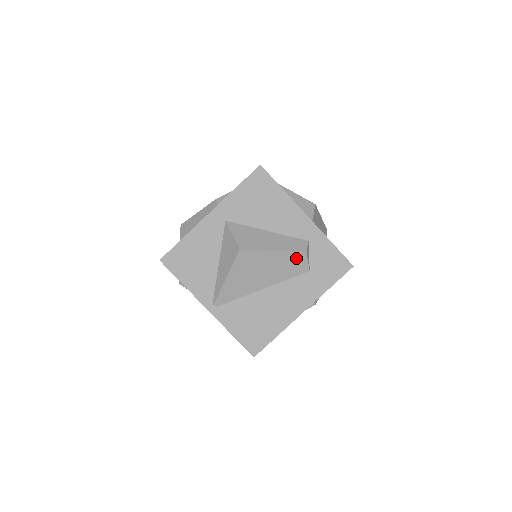
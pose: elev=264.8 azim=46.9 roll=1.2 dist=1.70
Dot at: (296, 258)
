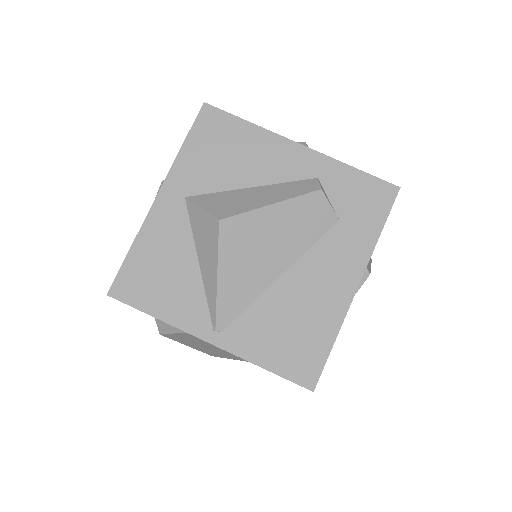
Dot at: (310, 205)
